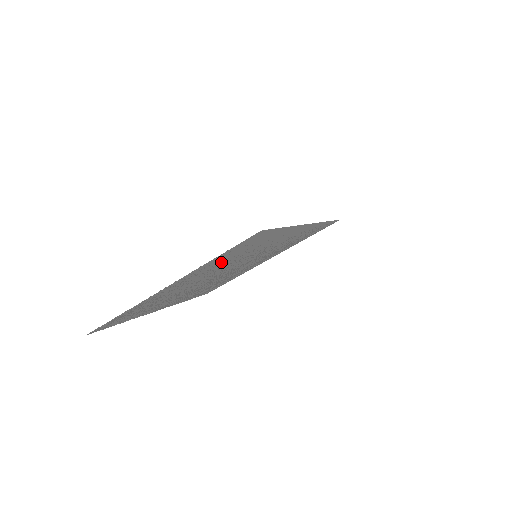
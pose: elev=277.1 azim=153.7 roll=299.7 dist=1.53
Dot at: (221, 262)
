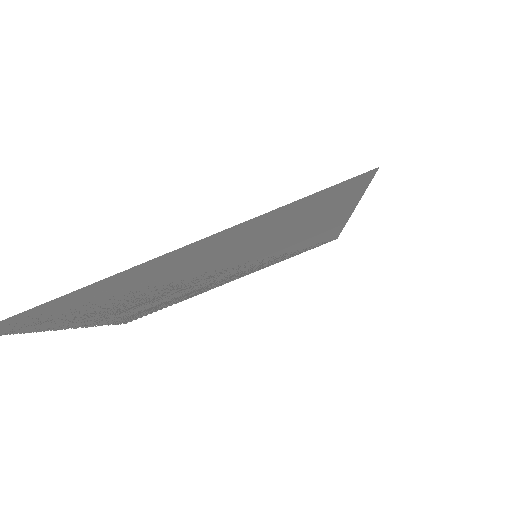
Dot at: (254, 233)
